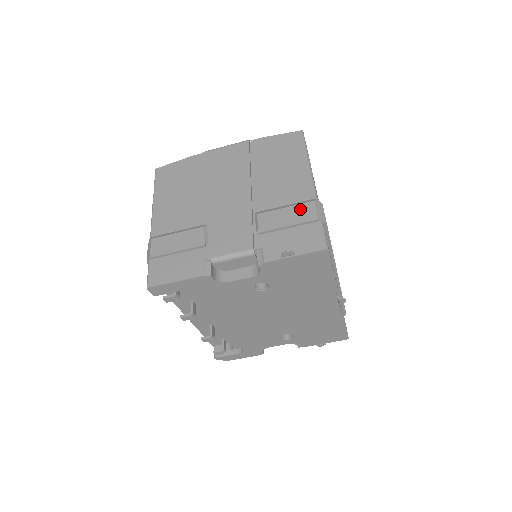
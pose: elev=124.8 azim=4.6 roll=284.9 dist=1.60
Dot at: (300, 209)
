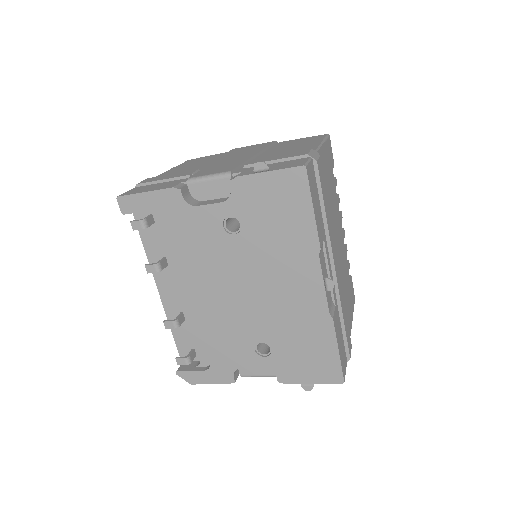
Dot at: (294, 153)
